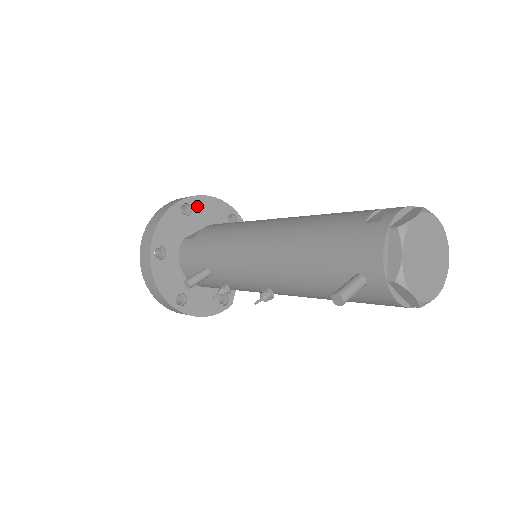
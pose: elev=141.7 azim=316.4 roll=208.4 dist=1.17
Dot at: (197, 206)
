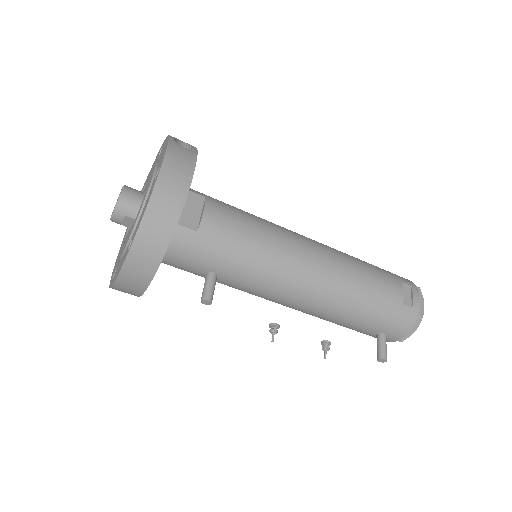
Dot at: occluded
